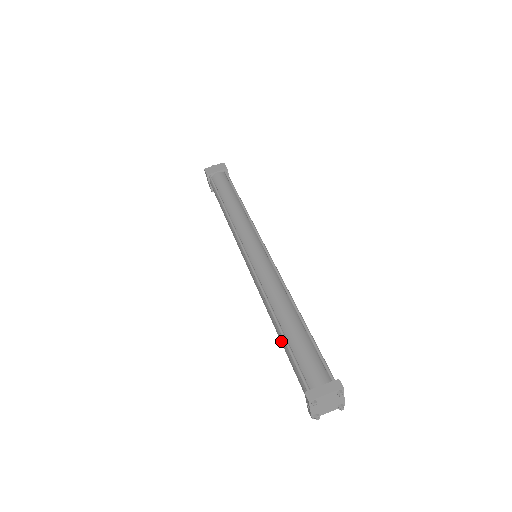
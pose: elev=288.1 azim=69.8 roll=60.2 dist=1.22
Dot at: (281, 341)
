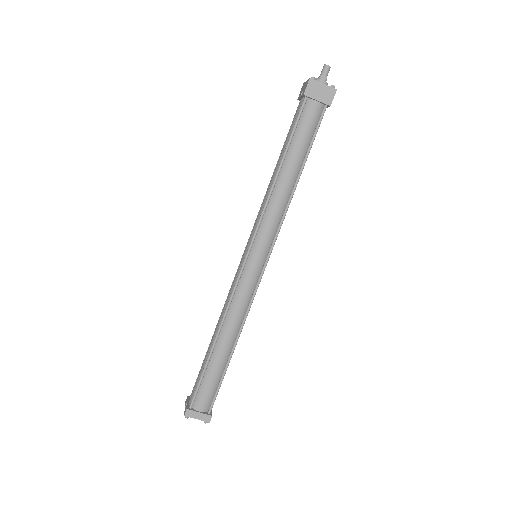
Dot at: (207, 352)
